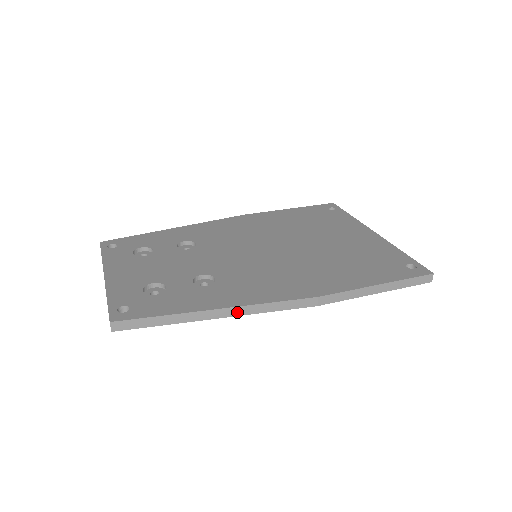
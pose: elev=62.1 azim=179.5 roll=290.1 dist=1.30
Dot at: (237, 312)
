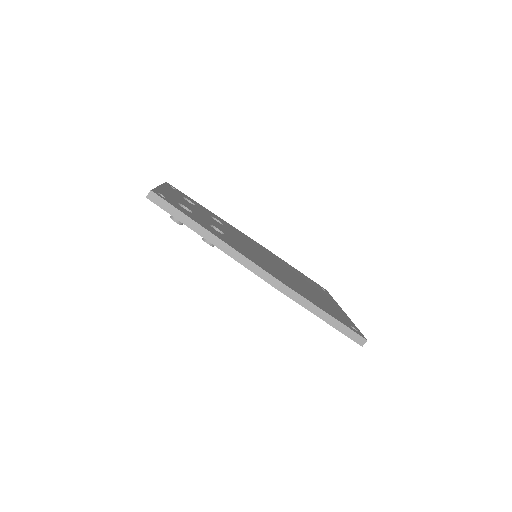
Dot at: (226, 249)
